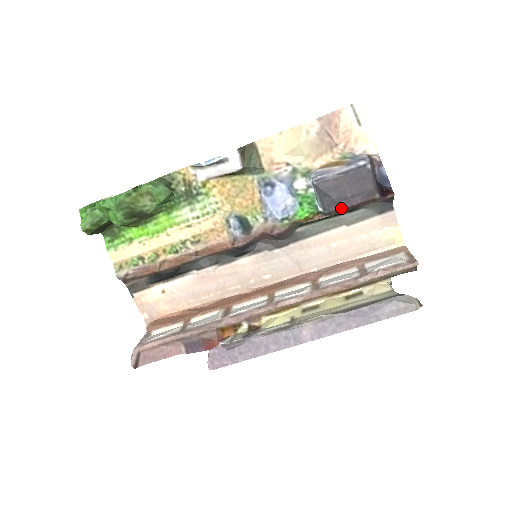
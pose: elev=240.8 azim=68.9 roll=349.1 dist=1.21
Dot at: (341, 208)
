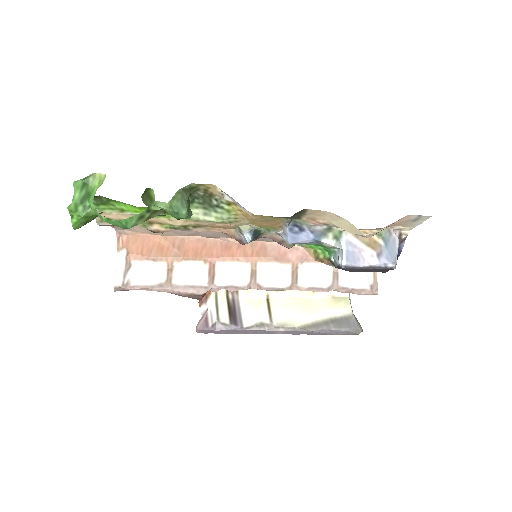
Dot at: occluded
